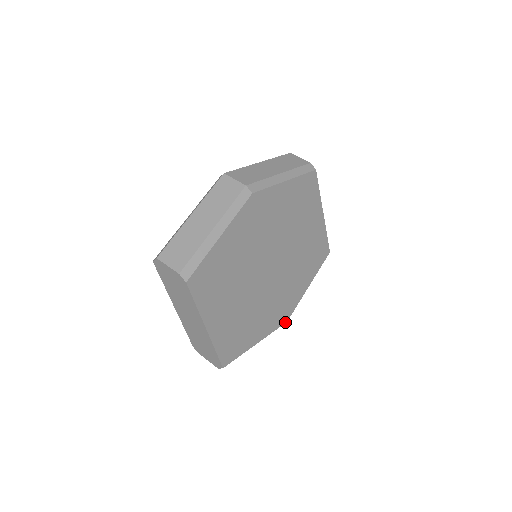
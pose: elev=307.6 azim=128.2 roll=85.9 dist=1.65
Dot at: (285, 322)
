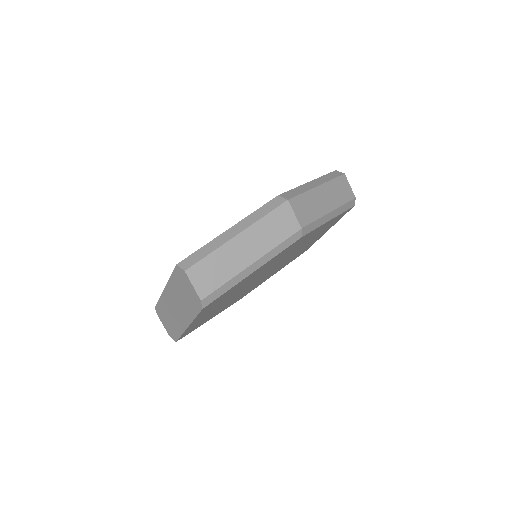
Dot at: occluded
